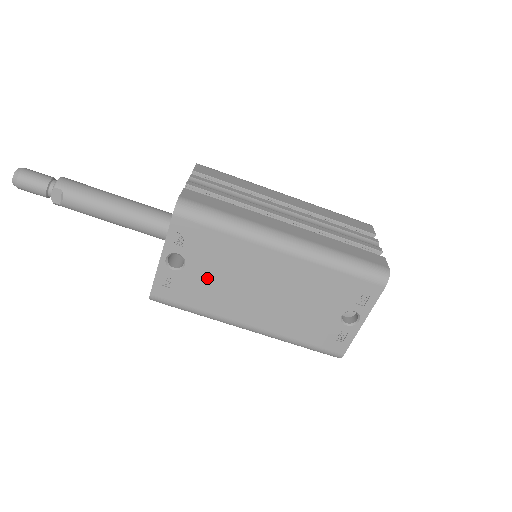
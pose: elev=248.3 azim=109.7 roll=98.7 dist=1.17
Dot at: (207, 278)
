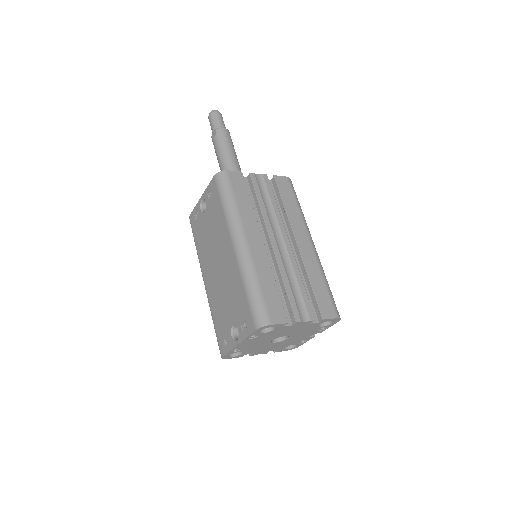
Dot at: (207, 229)
